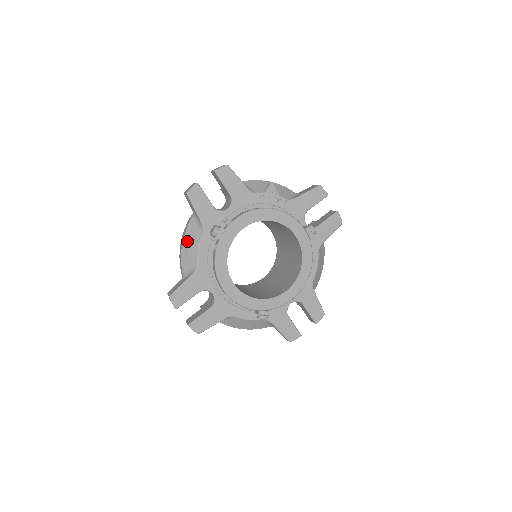
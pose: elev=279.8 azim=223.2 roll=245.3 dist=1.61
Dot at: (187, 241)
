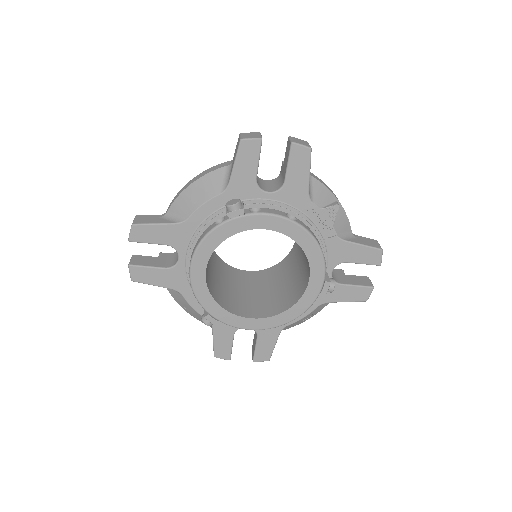
Dot at: (199, 185)
